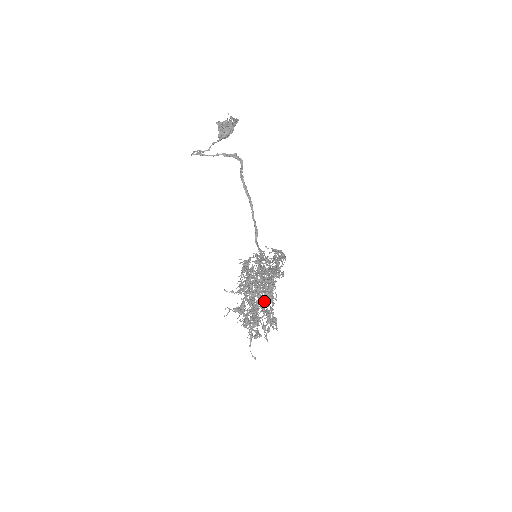
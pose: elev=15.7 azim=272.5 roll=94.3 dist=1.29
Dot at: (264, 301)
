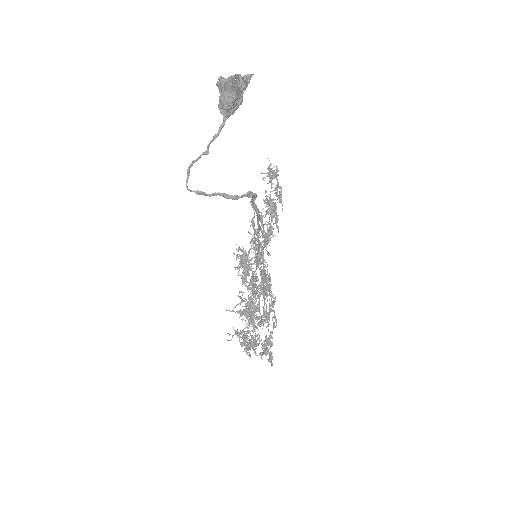
Dot at: (264, 343)
